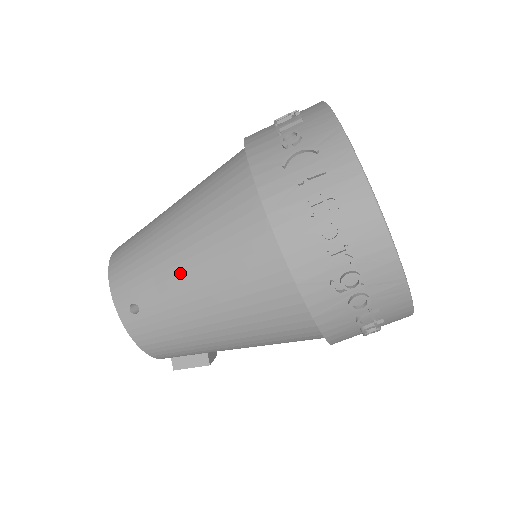
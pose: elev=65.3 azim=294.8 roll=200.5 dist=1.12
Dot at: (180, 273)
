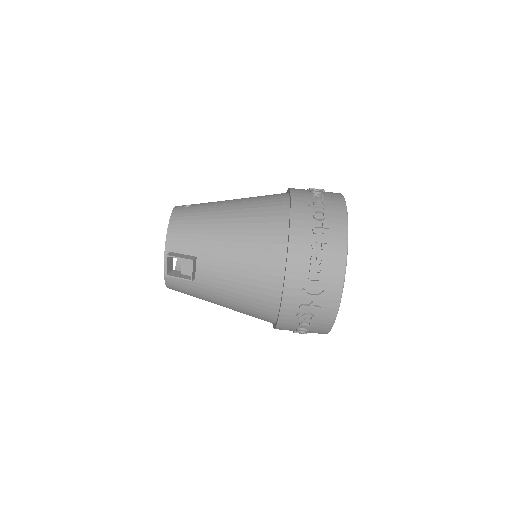
Dot at: (227, 200)
